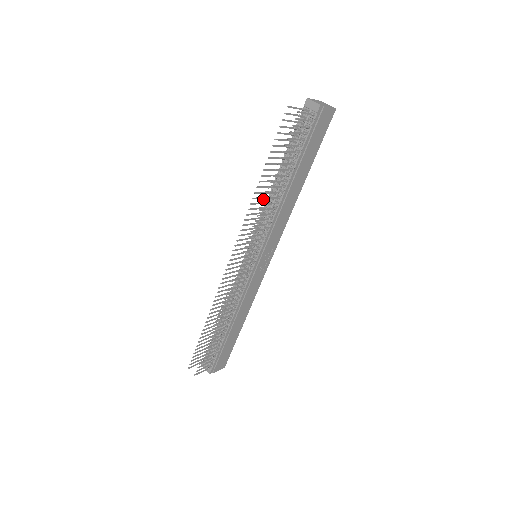
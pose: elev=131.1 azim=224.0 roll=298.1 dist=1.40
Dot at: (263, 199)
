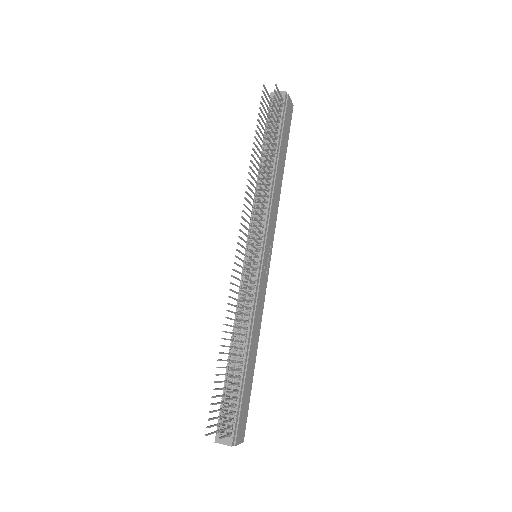
Dot at: (262, 167)
